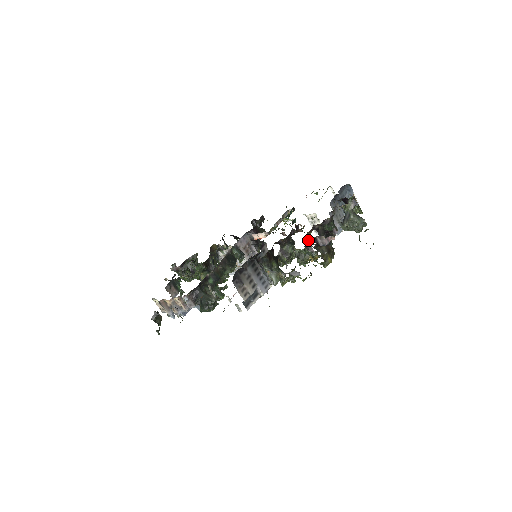
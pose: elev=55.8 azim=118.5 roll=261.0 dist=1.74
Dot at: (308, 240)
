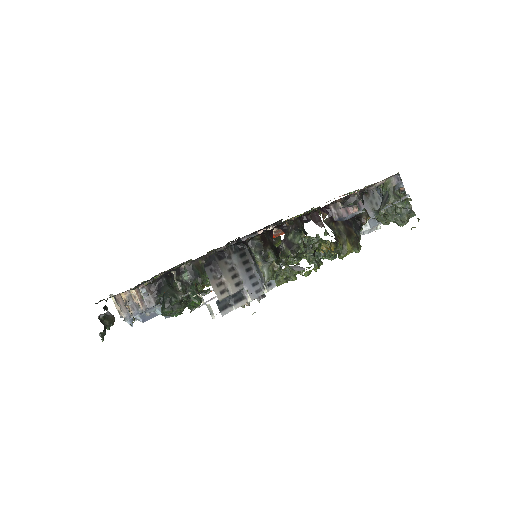
Dot at: (317, 209)
